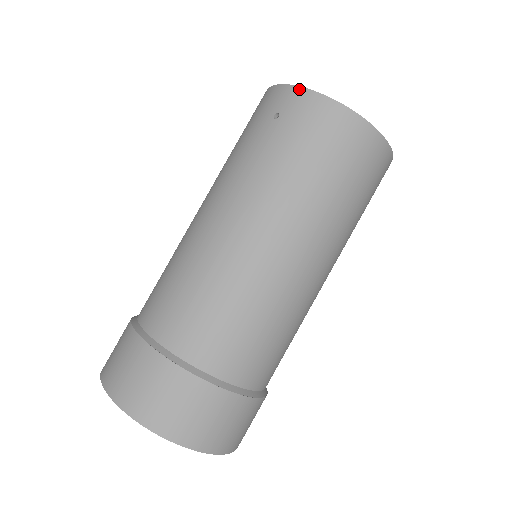
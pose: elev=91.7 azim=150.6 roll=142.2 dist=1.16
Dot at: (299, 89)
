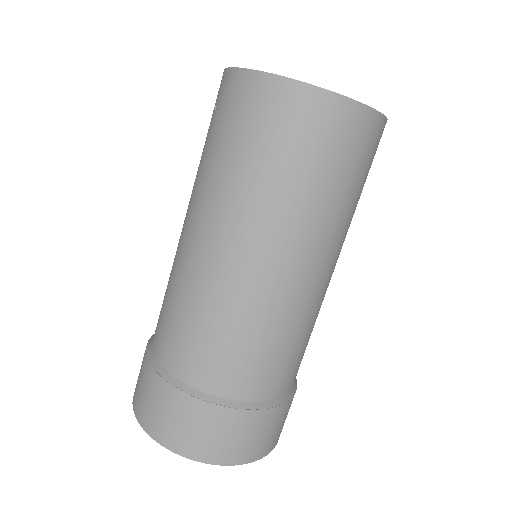
Dot at: (227, 71)
